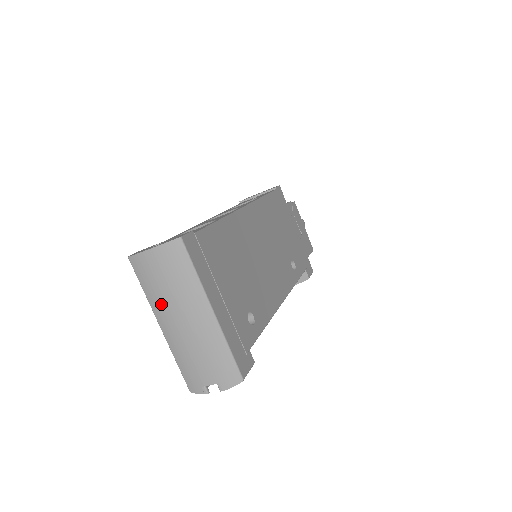
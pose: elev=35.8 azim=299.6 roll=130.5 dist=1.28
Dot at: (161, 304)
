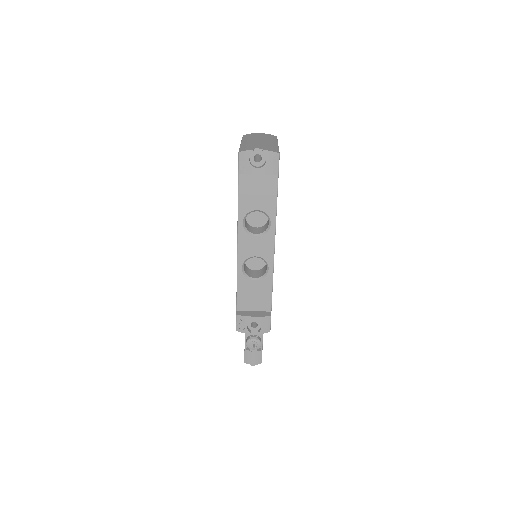
Dot at: (251, 139)
